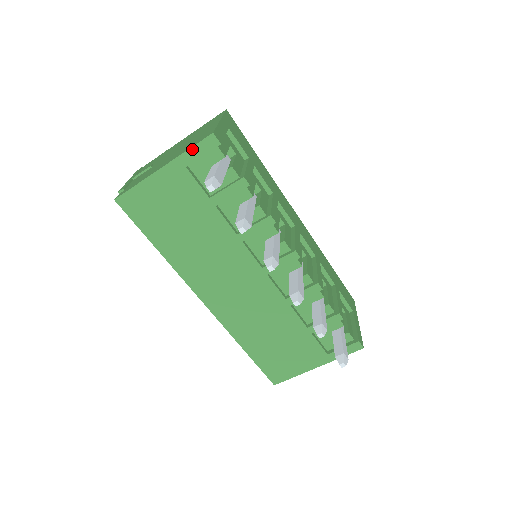
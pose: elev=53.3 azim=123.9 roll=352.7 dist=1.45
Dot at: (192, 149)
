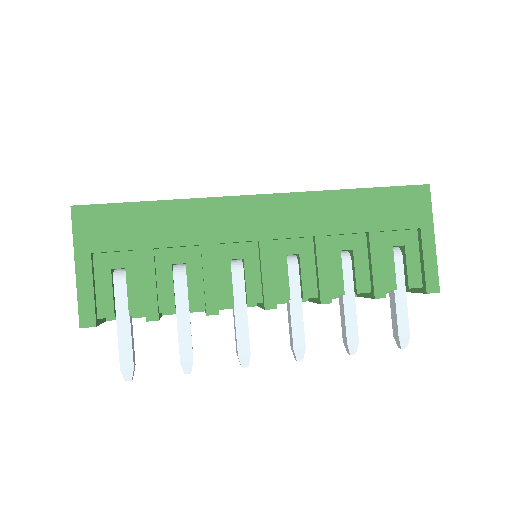
Dot at: occluded
